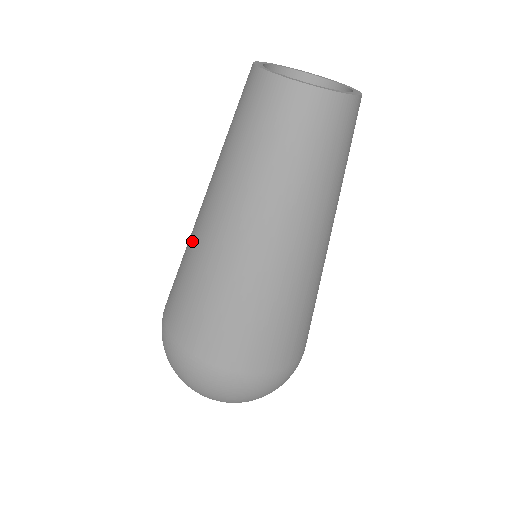
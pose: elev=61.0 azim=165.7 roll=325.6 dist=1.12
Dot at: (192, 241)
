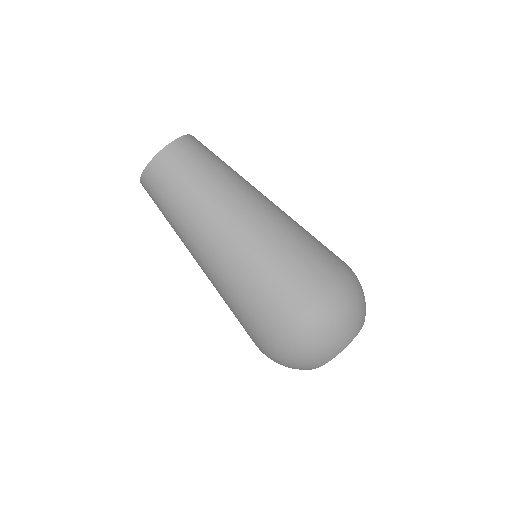
Dot at: occluded
